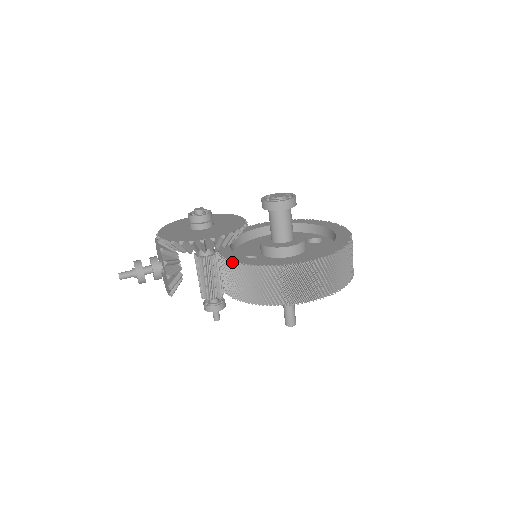
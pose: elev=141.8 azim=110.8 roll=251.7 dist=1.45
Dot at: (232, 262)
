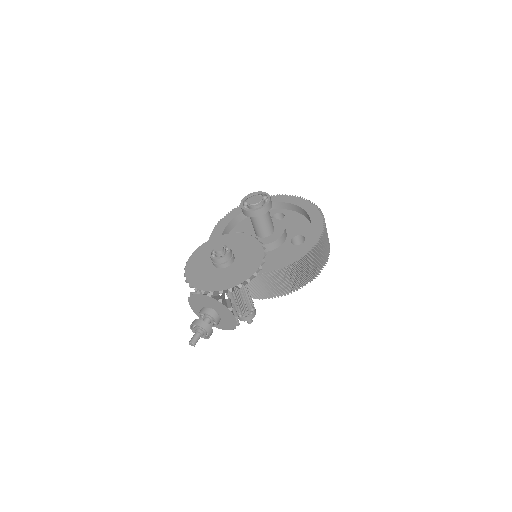
Dot at: (264, 274)
